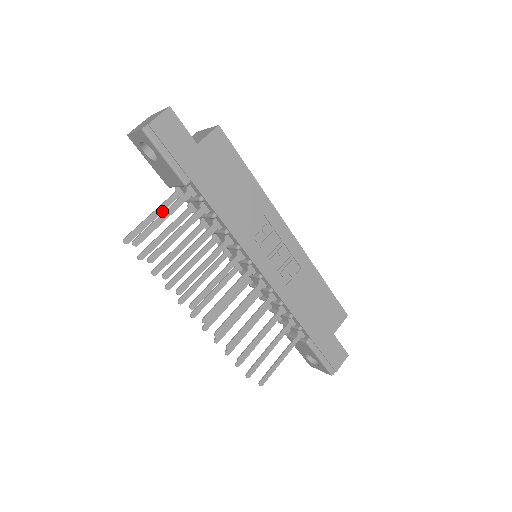
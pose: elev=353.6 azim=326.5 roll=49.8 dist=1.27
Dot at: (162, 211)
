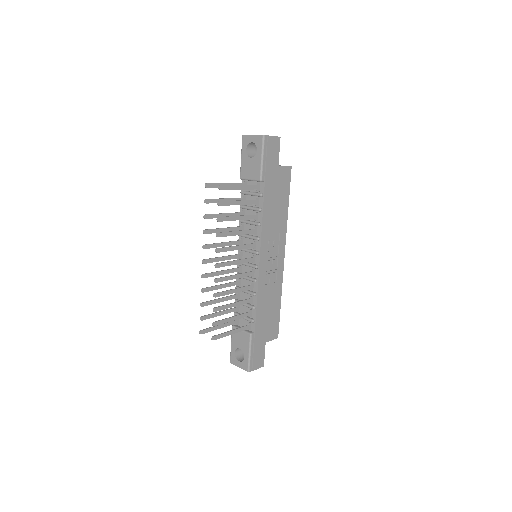
Dot at: occluded
